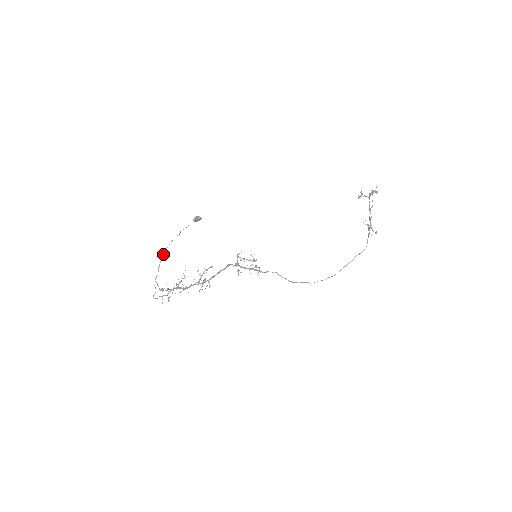
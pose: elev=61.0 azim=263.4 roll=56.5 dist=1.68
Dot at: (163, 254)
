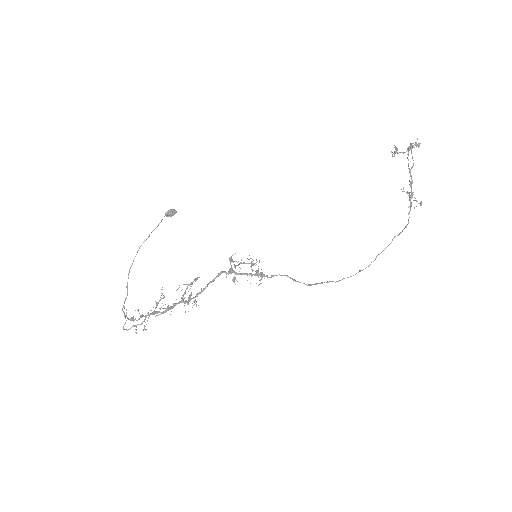
Dot at: (130, 268)
